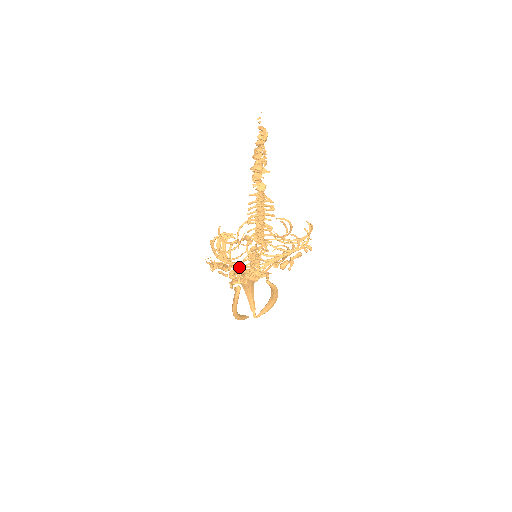
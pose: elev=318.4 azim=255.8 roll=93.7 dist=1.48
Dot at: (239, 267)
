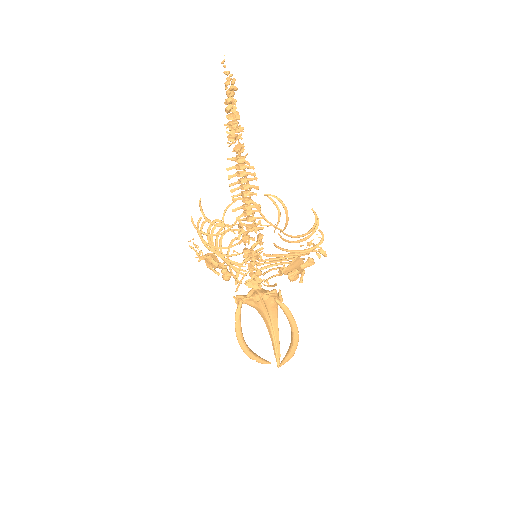
Dot at: (232, 263)
